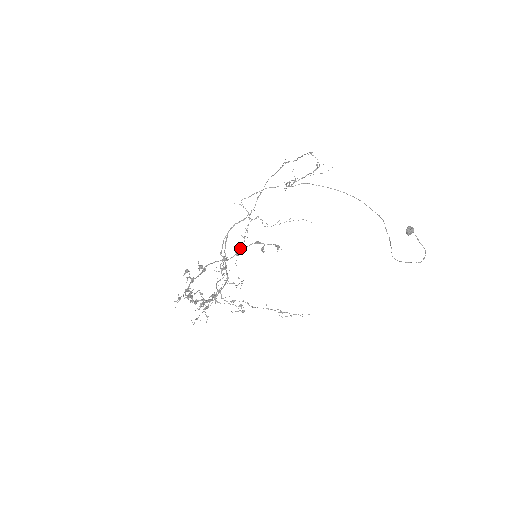
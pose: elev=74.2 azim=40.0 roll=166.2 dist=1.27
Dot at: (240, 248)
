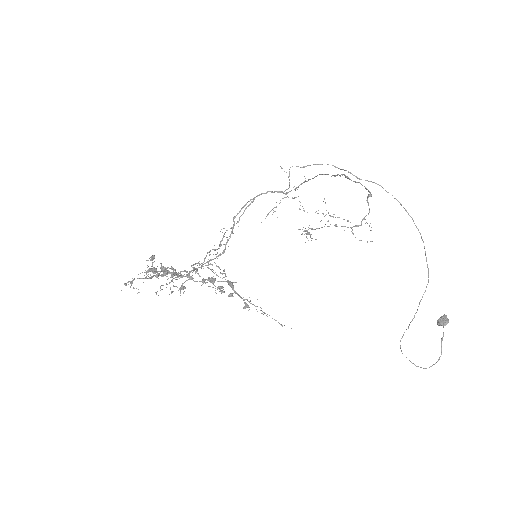
Dot at: (209, 279)
